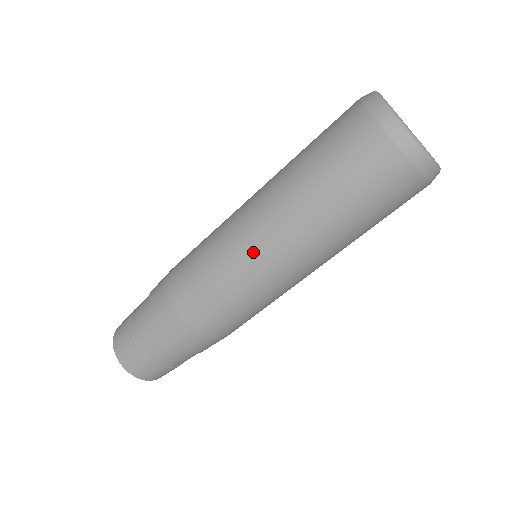
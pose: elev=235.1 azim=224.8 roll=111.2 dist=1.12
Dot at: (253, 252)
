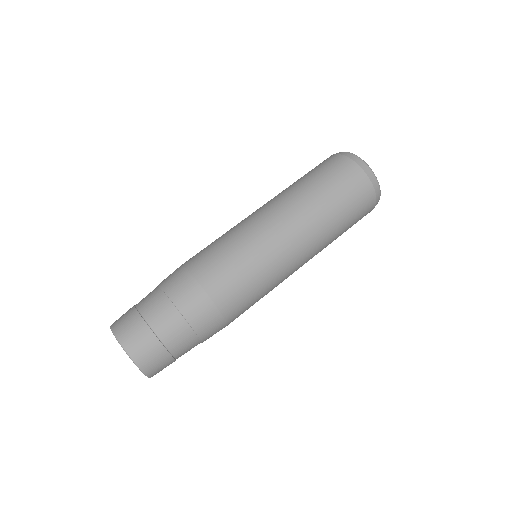
Dot at: (281, 246)
